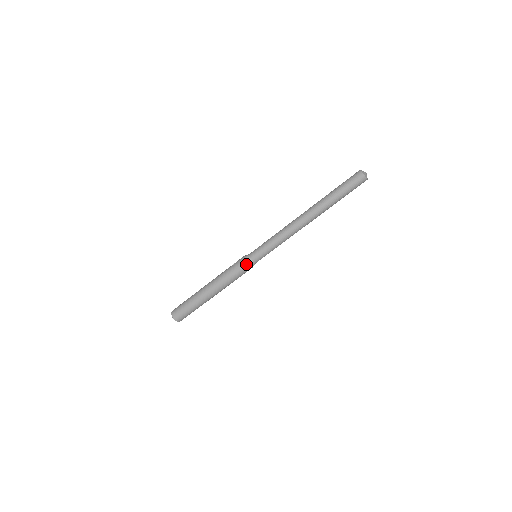
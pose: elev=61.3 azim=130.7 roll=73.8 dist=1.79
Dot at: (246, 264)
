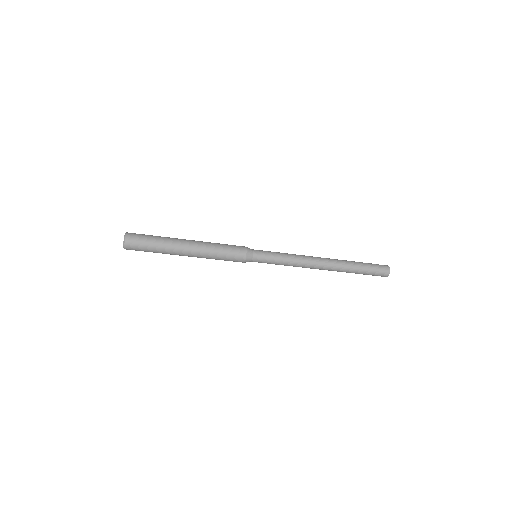
Dot at: (246, 252)
